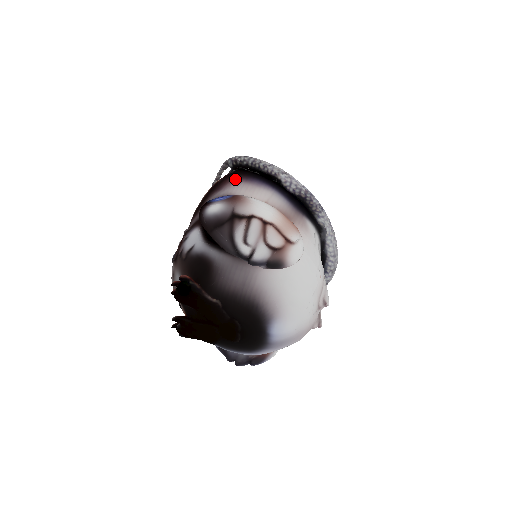
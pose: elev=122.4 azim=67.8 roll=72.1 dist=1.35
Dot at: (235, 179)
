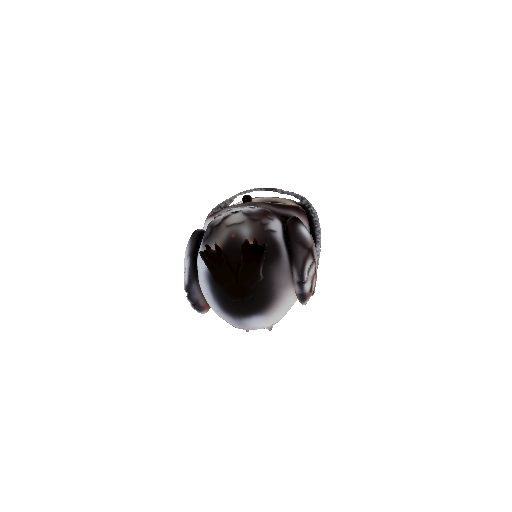
Dot at: (307, 219)
